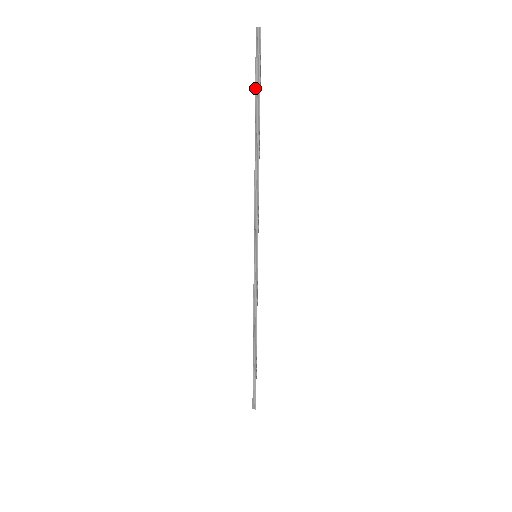
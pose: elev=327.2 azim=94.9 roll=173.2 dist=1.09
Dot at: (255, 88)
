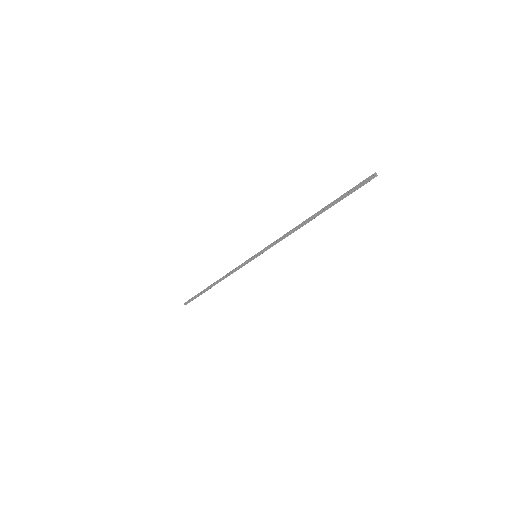
Dot at: (341, 196)
